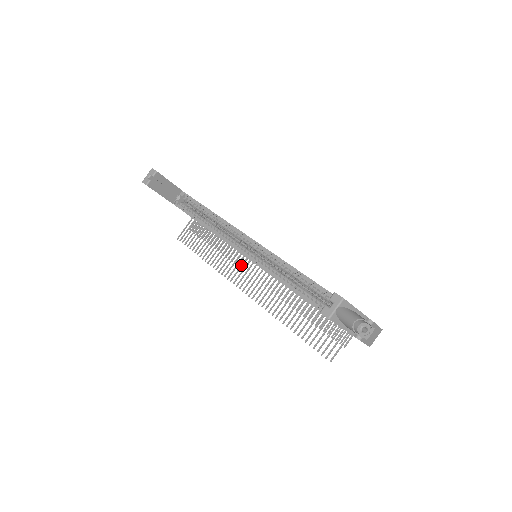
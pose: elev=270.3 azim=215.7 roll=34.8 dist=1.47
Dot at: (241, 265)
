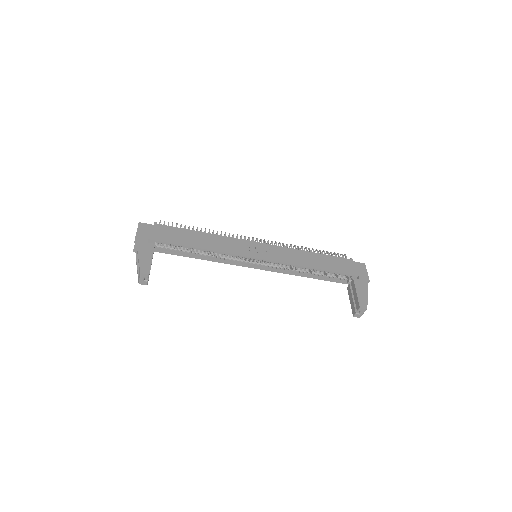
Dot at: occluded
